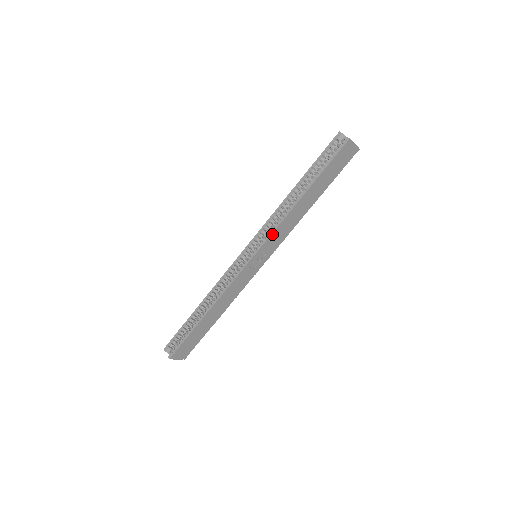
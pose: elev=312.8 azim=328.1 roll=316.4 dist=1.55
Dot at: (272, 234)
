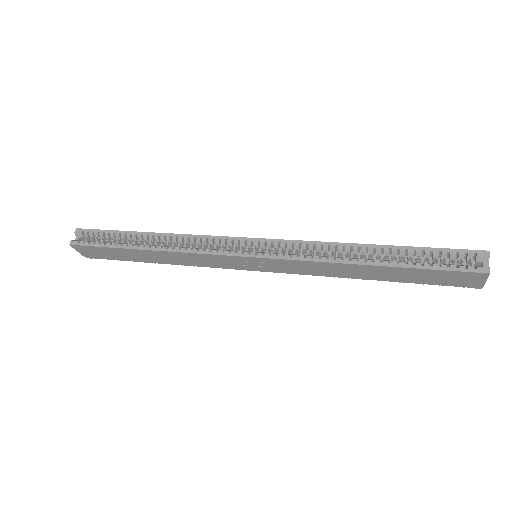
Dot at: (295, 260)
